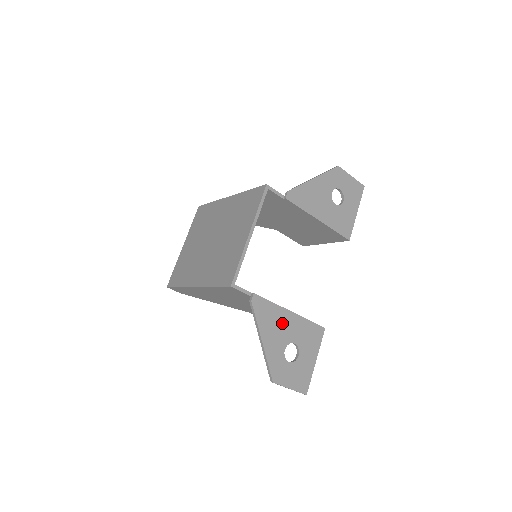
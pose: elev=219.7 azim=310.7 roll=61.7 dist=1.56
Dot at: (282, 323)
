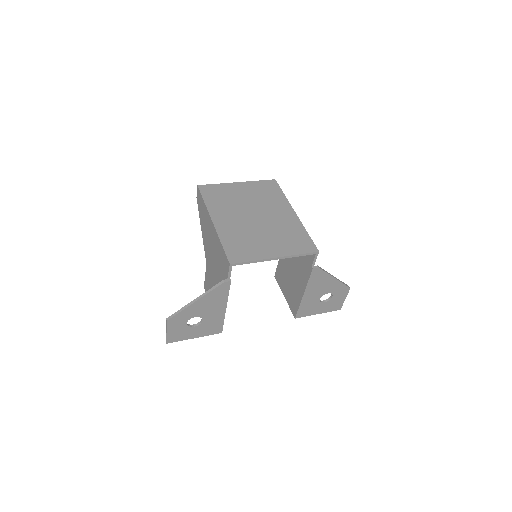
Dot at: (215, 307)
